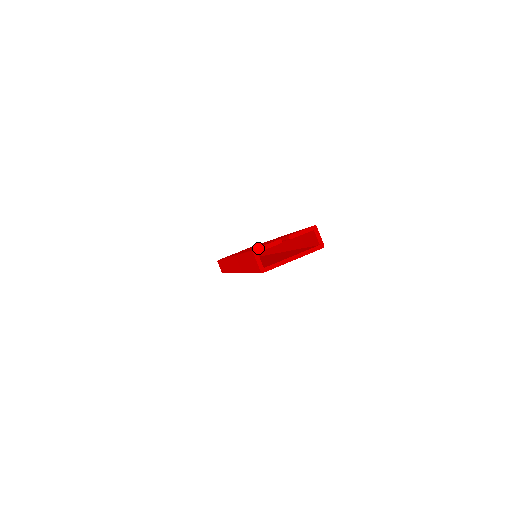
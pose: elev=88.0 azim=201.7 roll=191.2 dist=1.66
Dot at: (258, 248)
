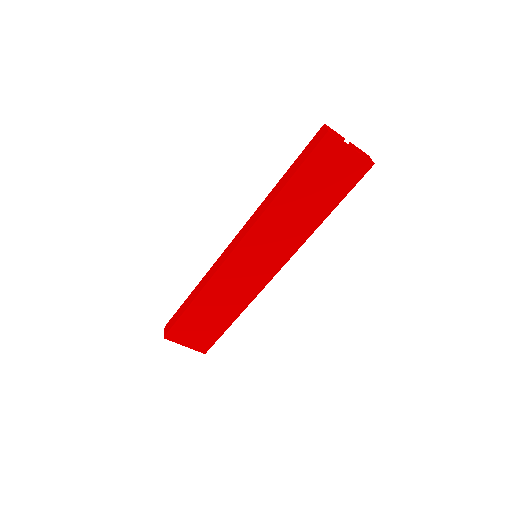
Dot at: (328, 126)
